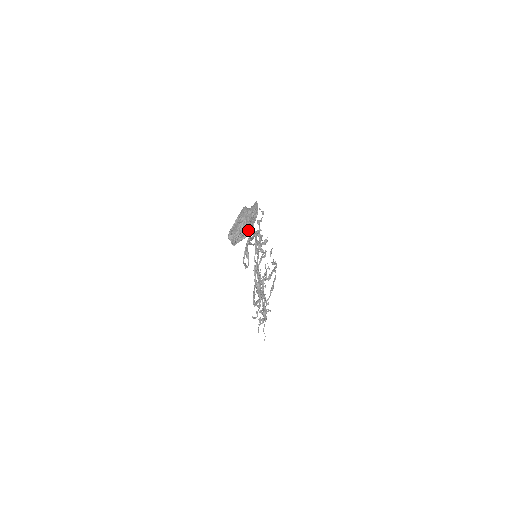
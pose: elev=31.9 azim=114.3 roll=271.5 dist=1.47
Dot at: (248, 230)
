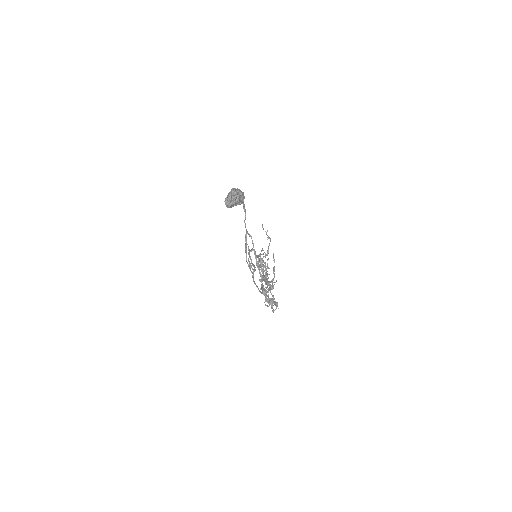
Dot at: (238, 195)
